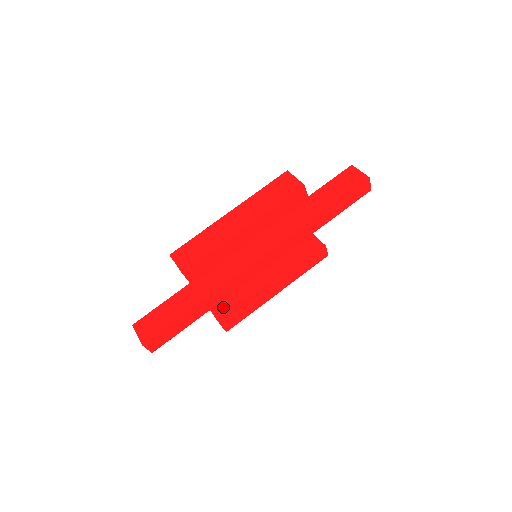
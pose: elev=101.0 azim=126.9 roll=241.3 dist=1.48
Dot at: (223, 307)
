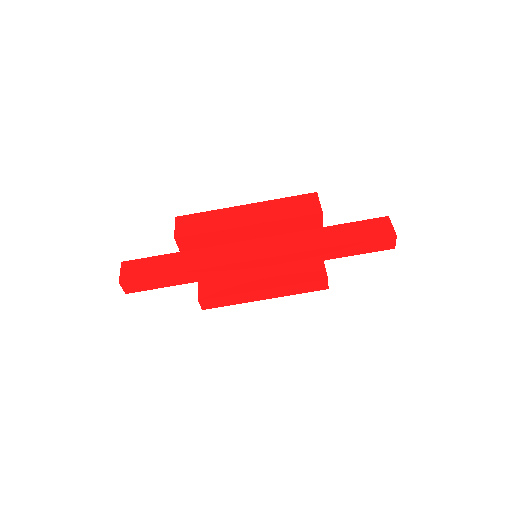
Dot at: (209, 287)
